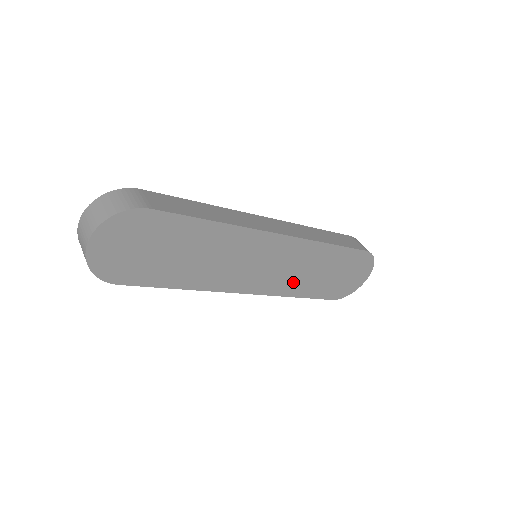
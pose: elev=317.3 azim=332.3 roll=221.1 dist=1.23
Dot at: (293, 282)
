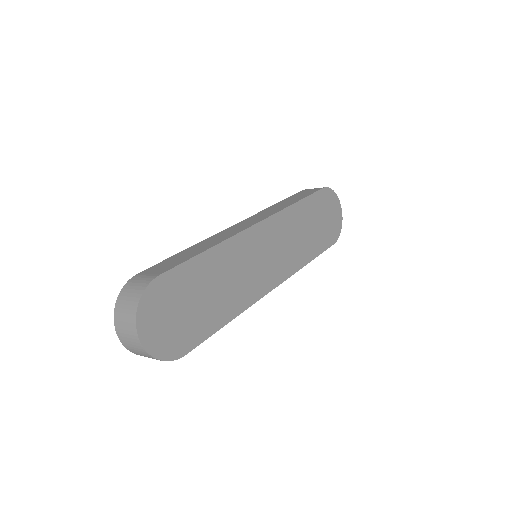
Dot at: (297, 253)
